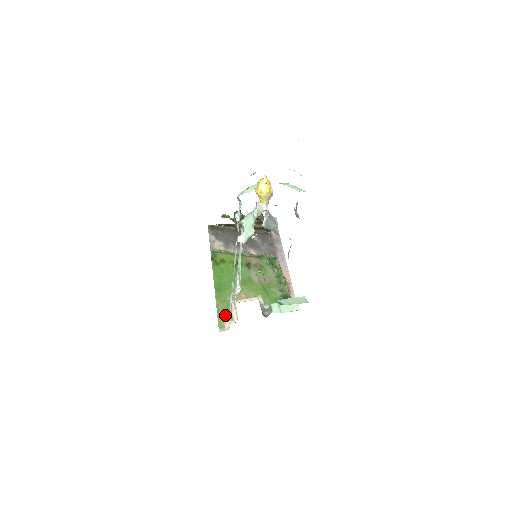
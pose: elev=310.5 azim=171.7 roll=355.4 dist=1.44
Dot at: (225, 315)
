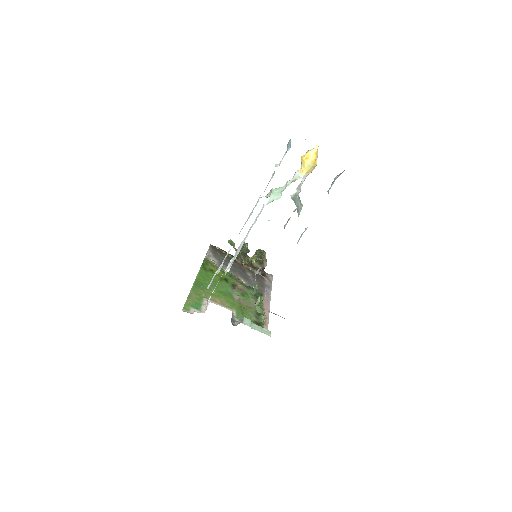
Dot at: (194, 303)
